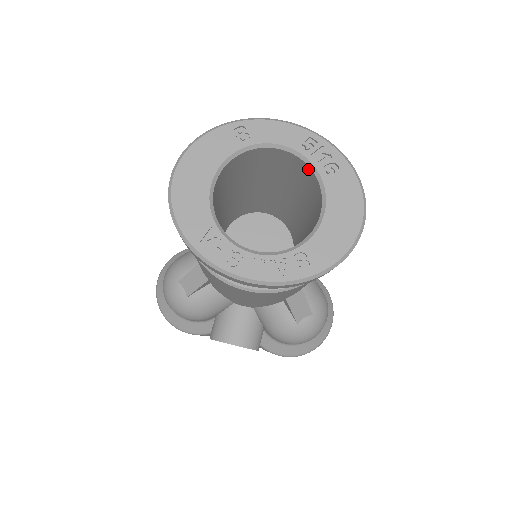
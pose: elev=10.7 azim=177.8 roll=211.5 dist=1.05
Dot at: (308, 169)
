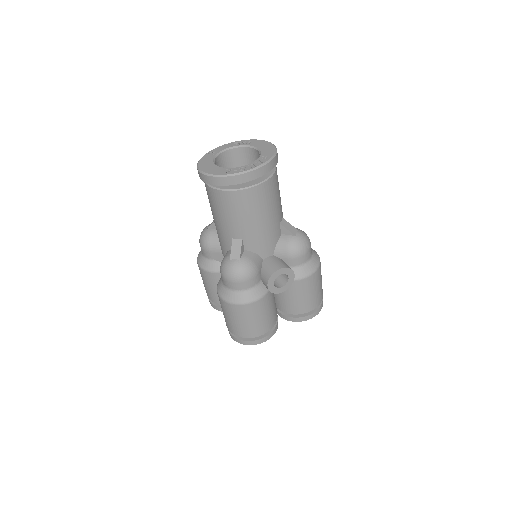
Dot at: (242, 149)
